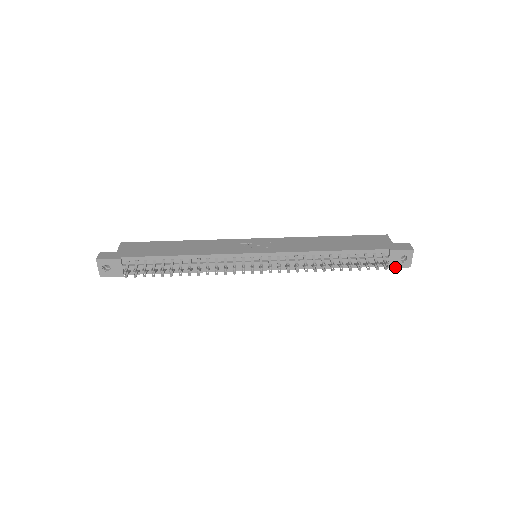
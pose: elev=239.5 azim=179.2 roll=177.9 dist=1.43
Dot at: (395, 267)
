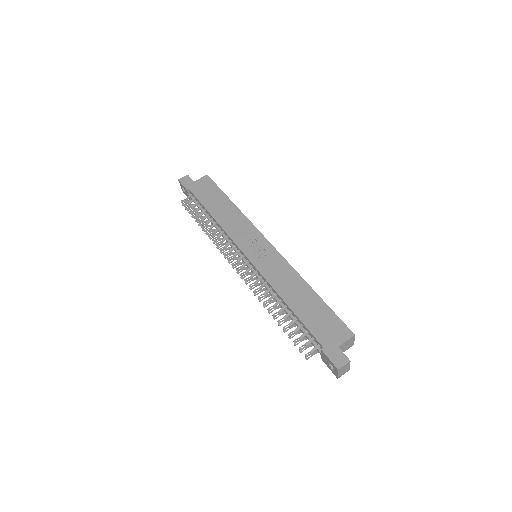
Dot at: (327, 365)
